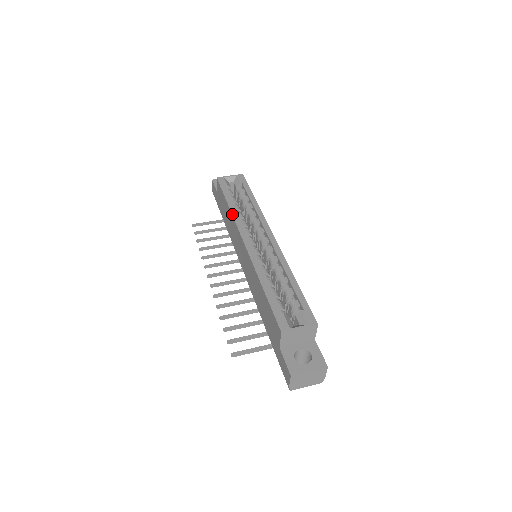
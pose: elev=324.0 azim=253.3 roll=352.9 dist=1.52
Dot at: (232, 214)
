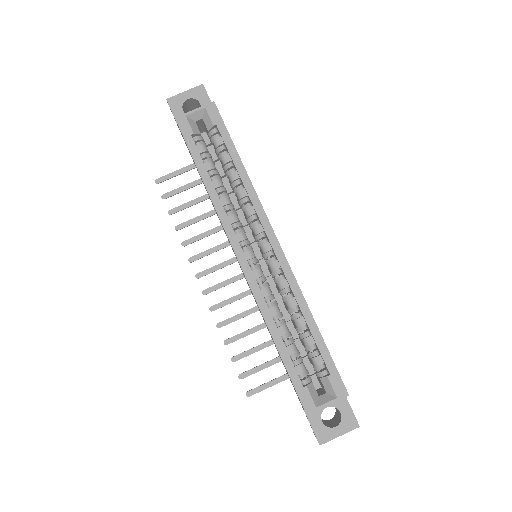
Dot at: (213, 205)
